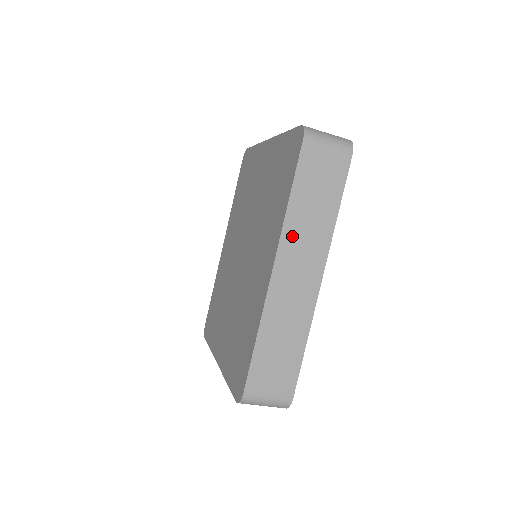
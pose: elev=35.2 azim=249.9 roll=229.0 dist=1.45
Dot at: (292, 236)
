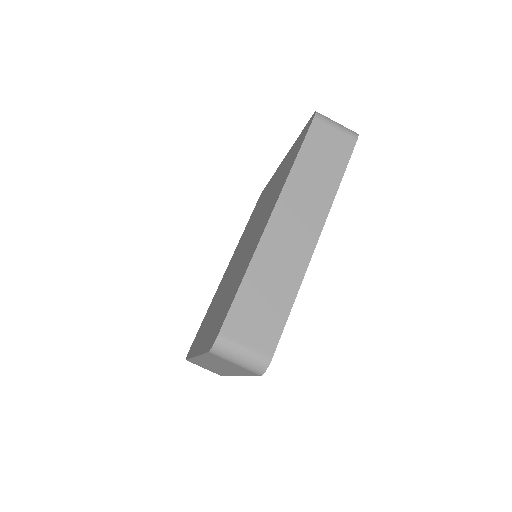
Dot at: (294, 191)
